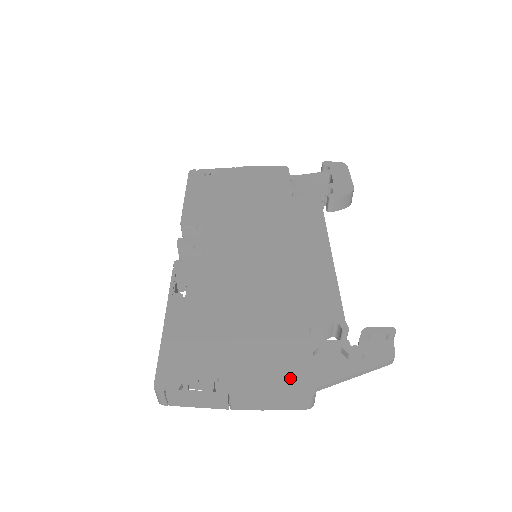
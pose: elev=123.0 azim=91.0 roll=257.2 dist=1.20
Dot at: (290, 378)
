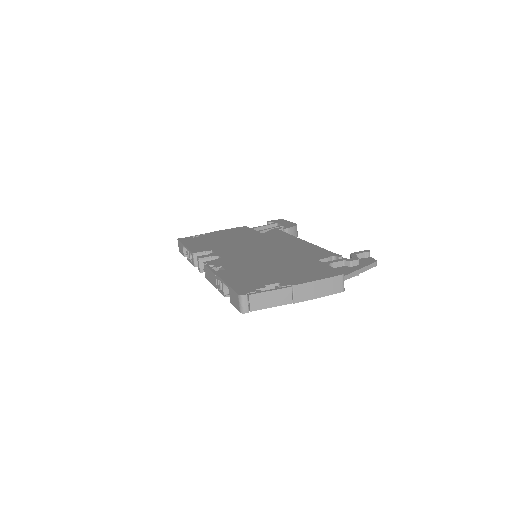
Dot at: (324, 273)
